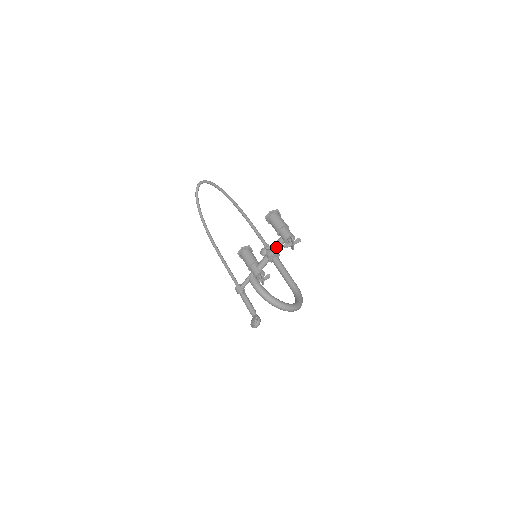
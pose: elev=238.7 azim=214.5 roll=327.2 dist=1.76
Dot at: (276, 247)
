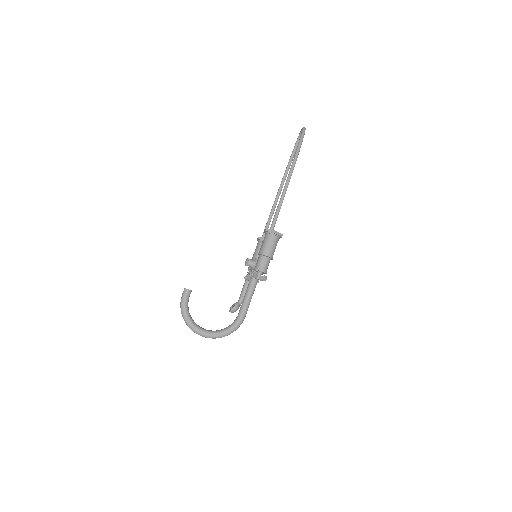
Dot at: occluded
